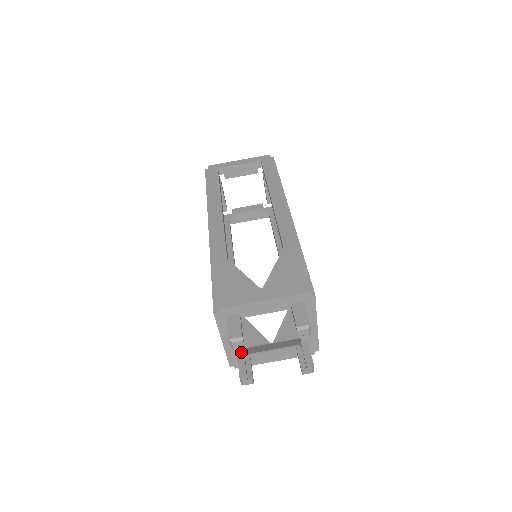
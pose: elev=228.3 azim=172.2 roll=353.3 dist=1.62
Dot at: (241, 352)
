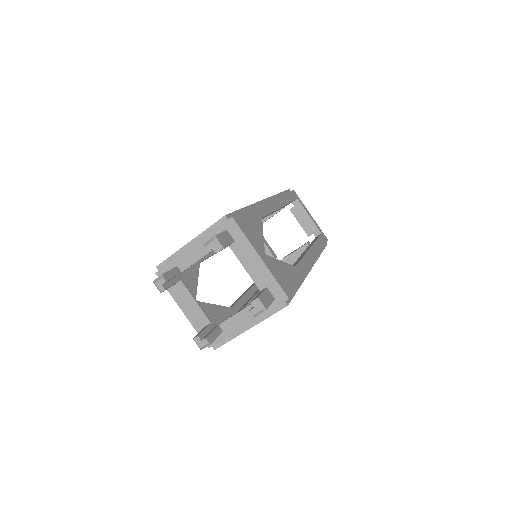
Dot at: (207, 322)
